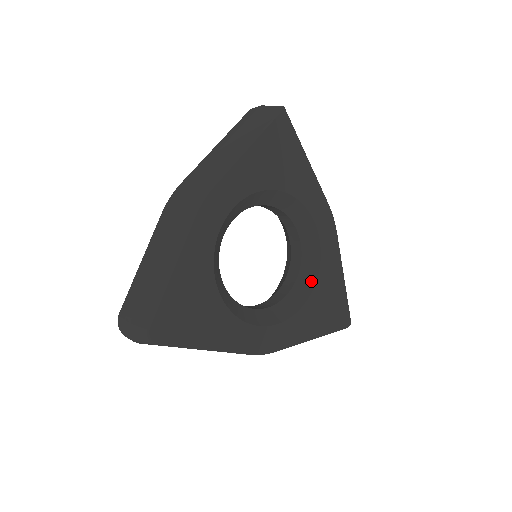
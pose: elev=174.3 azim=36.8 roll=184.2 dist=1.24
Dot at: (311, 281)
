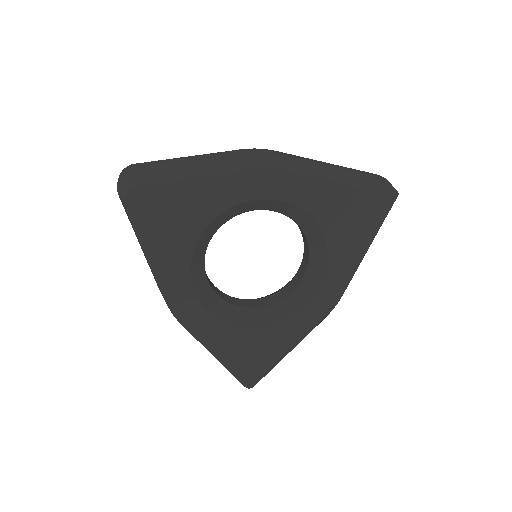
Dot at: (265, 321)
